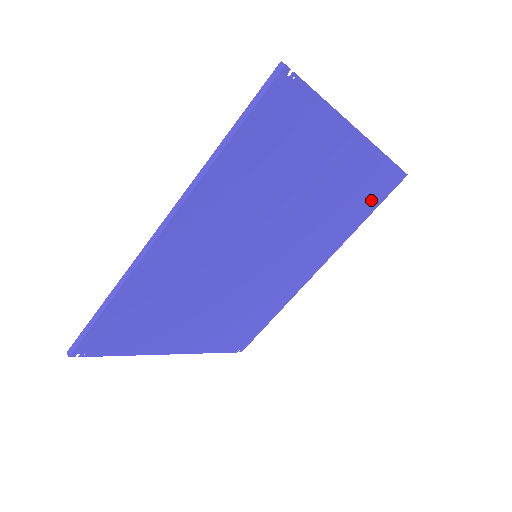
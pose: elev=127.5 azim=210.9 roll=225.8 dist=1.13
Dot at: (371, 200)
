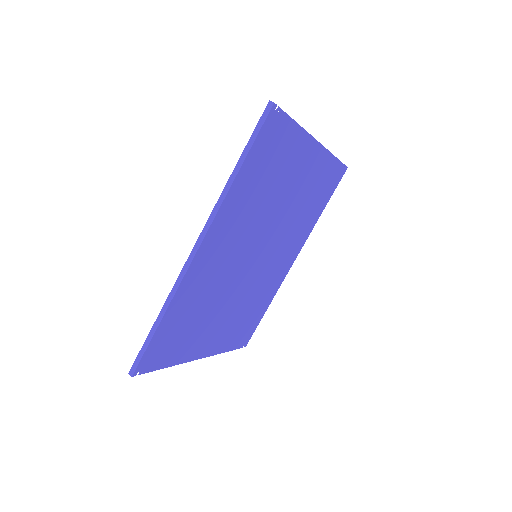
Dot at: (326, 193)
